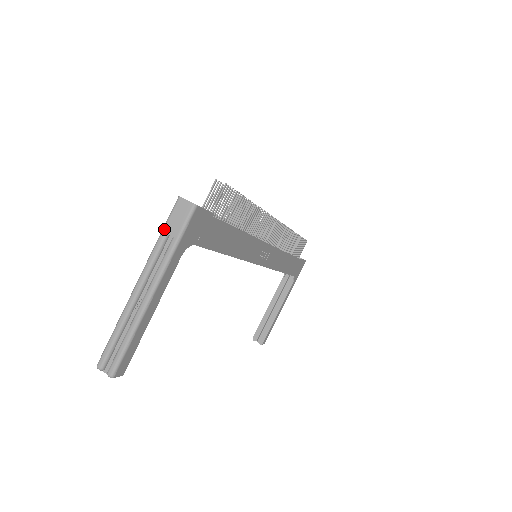
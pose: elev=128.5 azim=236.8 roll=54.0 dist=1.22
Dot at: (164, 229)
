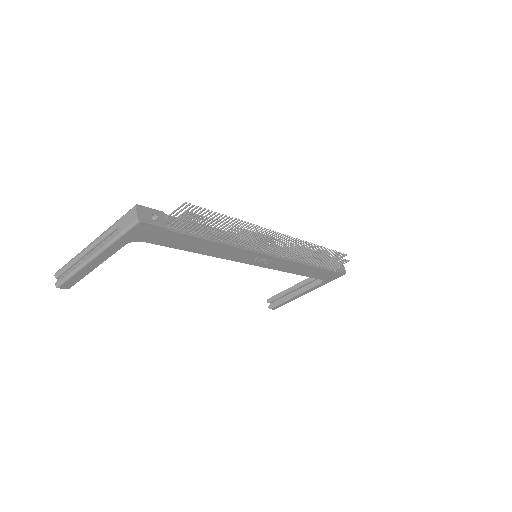
Dot at: (118, 221)
